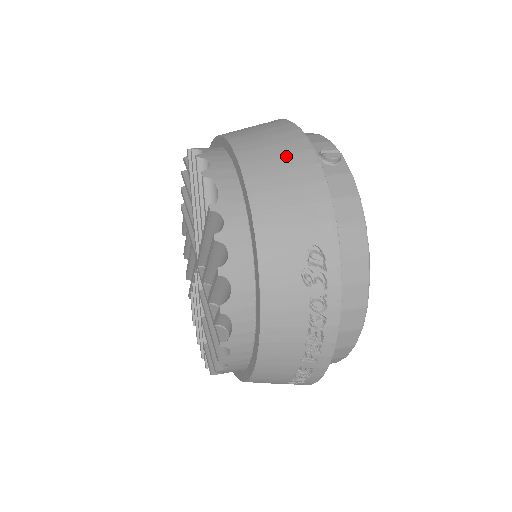
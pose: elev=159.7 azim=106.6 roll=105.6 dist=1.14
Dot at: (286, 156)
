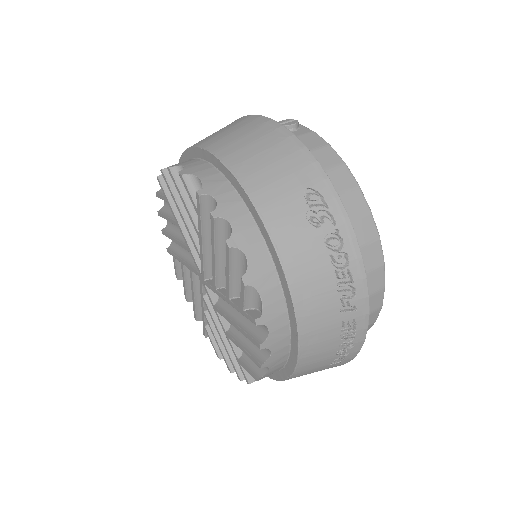
Dot at: (250, 132)
